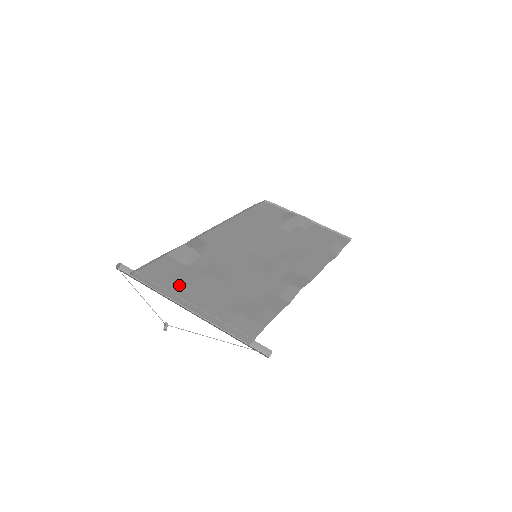
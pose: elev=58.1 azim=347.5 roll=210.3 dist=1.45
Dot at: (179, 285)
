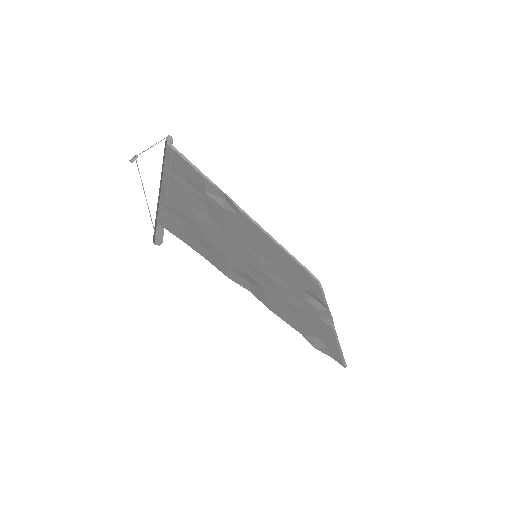
Dot at: (181, 178)
